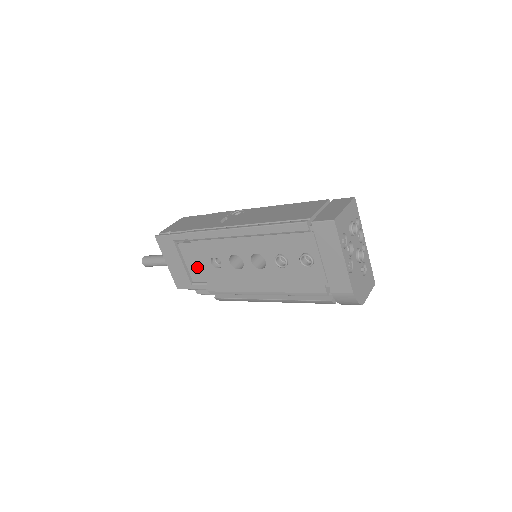
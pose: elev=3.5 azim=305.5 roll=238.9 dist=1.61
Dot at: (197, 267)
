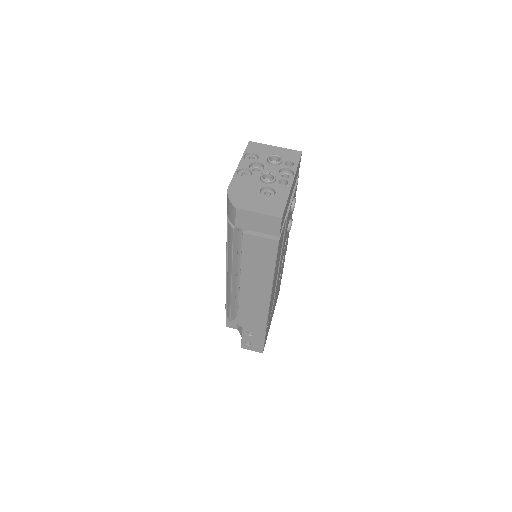
Dot at: occluded
